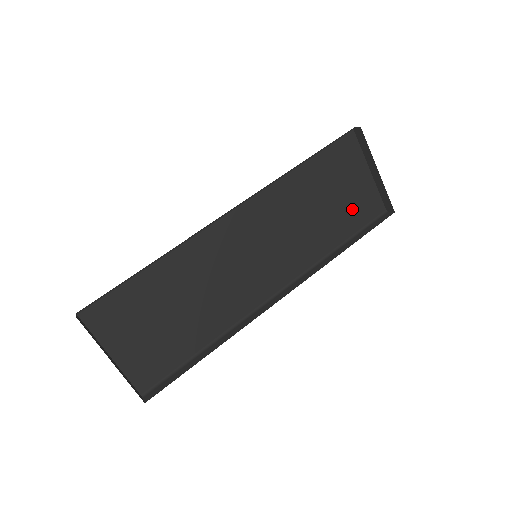
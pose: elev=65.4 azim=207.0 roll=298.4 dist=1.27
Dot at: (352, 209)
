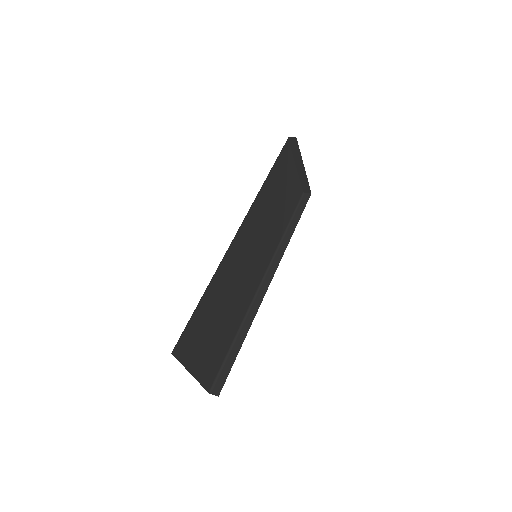
Dot at: (290, 198)
